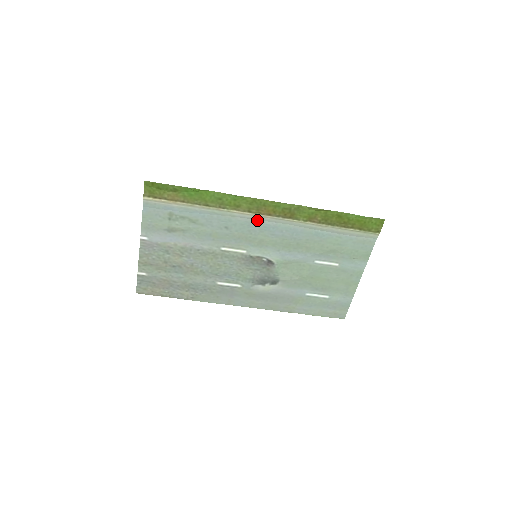
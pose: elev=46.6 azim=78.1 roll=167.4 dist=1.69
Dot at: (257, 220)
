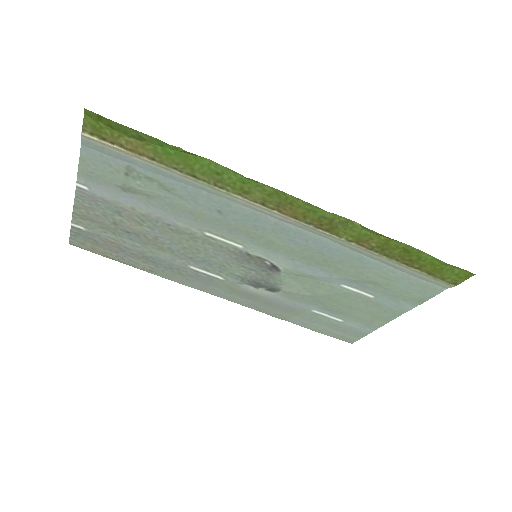
Dot at: (272, 217)
